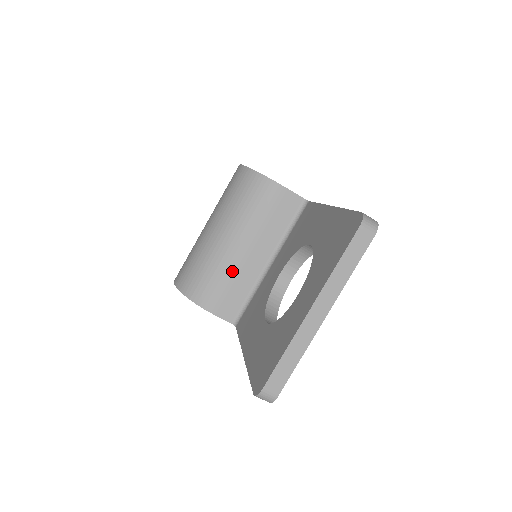
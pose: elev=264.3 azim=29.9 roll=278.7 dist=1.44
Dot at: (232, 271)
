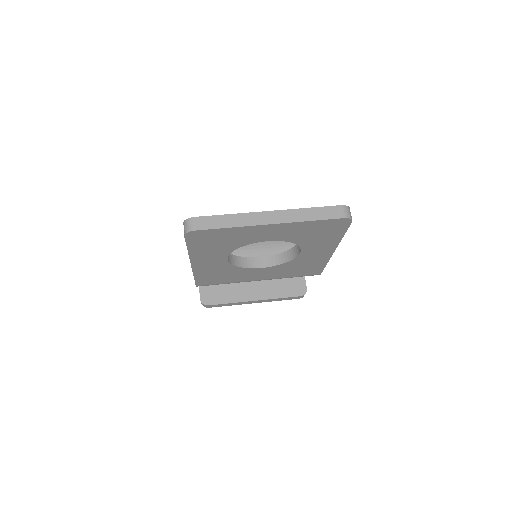
Dot at: occluded
